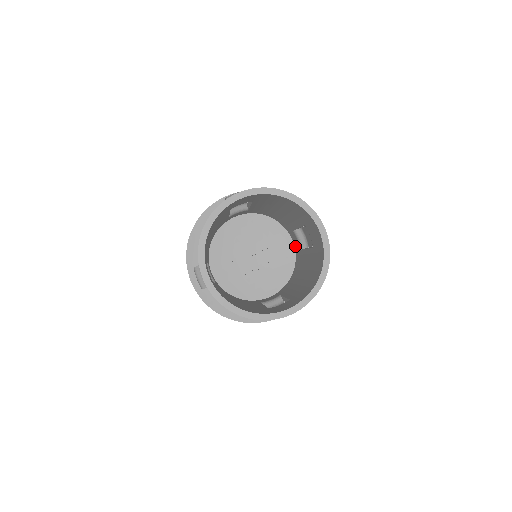
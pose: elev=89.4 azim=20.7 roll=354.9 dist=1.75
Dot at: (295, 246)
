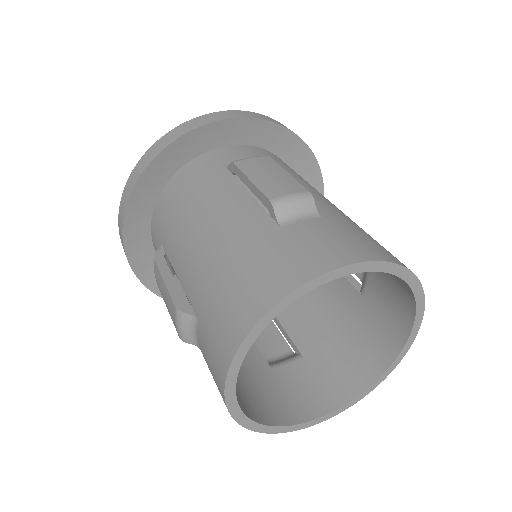
Dot at: occluded
